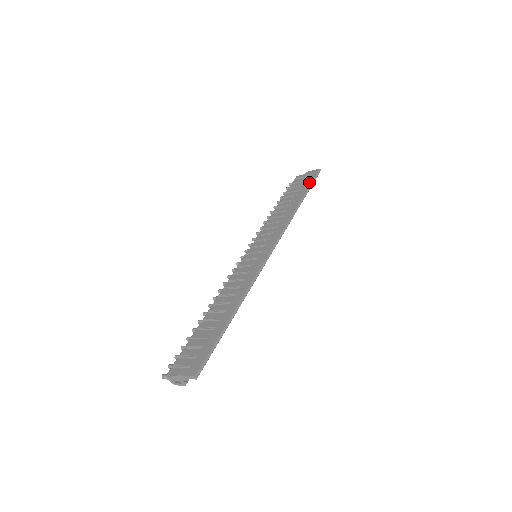
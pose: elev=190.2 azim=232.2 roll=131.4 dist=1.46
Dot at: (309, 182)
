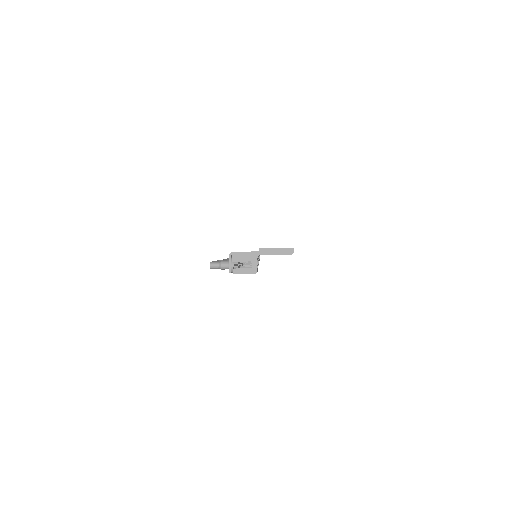
Dot at: occluded
